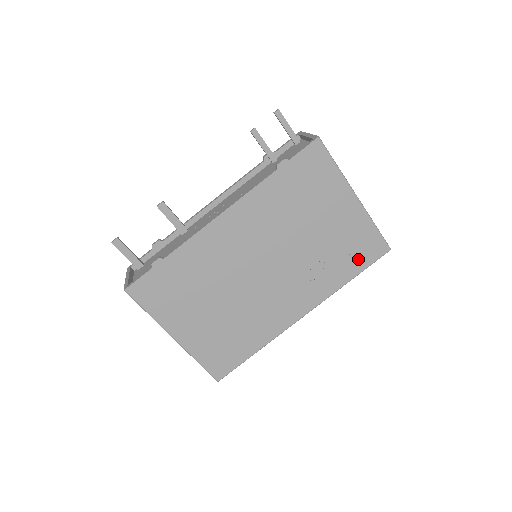
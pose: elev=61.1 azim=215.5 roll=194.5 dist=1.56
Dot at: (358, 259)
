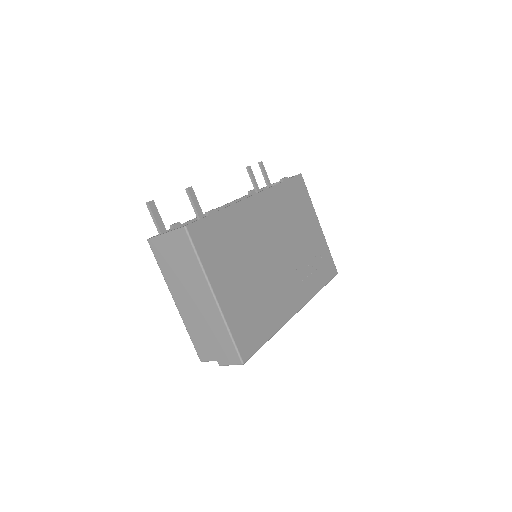
Dot at: (324, 272)
